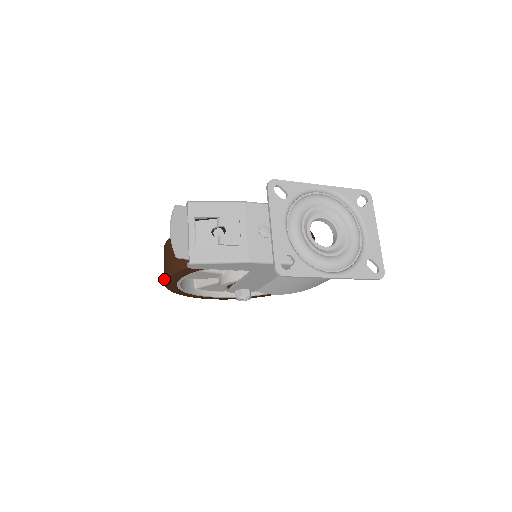
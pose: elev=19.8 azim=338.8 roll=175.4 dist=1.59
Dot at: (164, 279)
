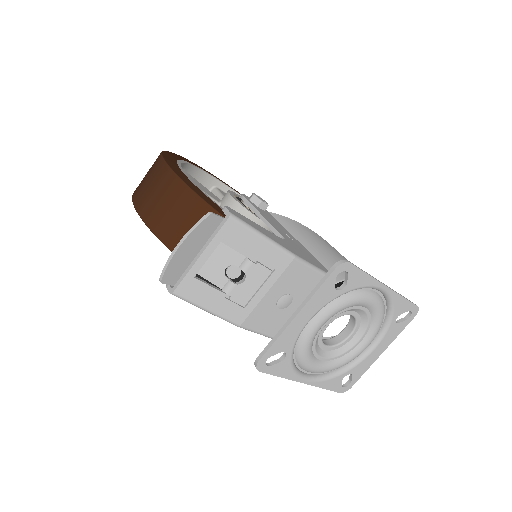
Dot at: (135, 202)
